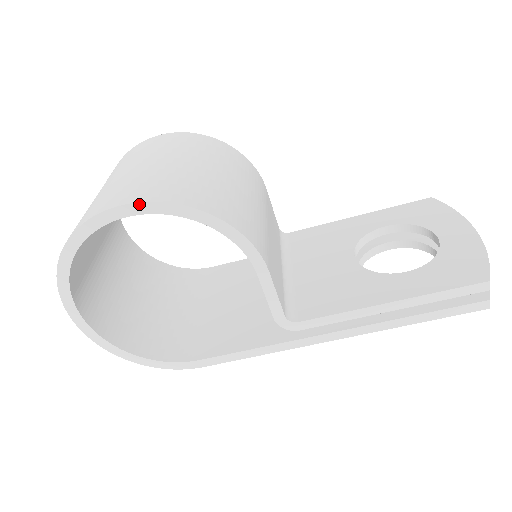
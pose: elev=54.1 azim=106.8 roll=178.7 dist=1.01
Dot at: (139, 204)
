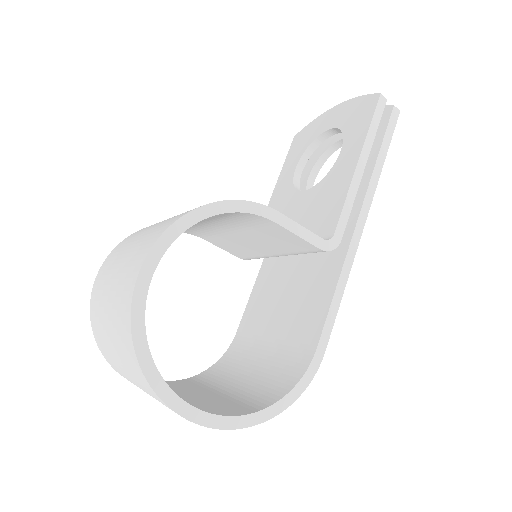
Dot at: (155, 247)
